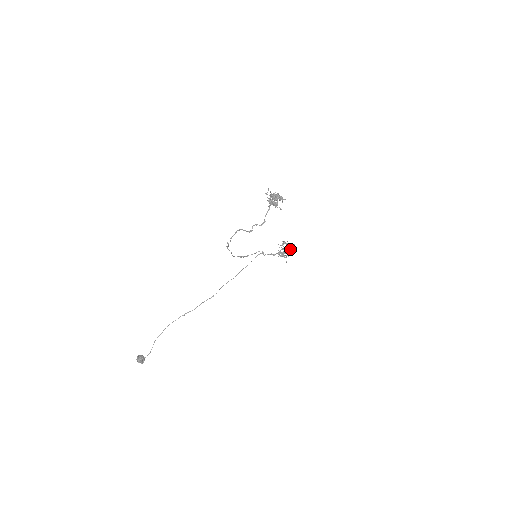
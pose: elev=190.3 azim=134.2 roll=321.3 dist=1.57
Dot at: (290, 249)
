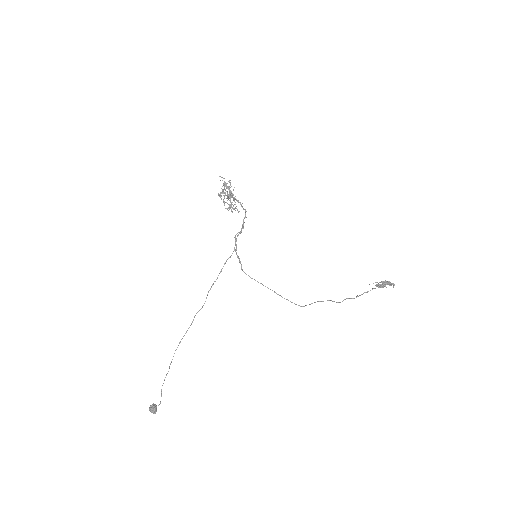
Dot at: occluded
